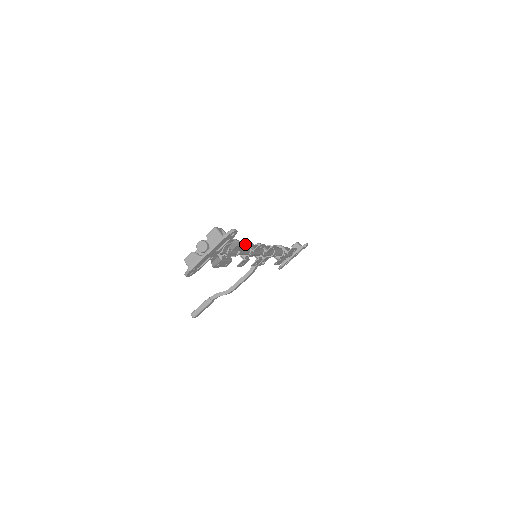
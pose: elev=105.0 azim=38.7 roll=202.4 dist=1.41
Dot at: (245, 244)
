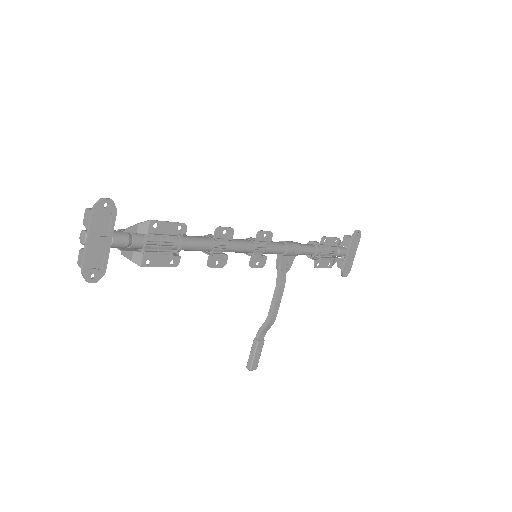
Dot at: (171, 225)
